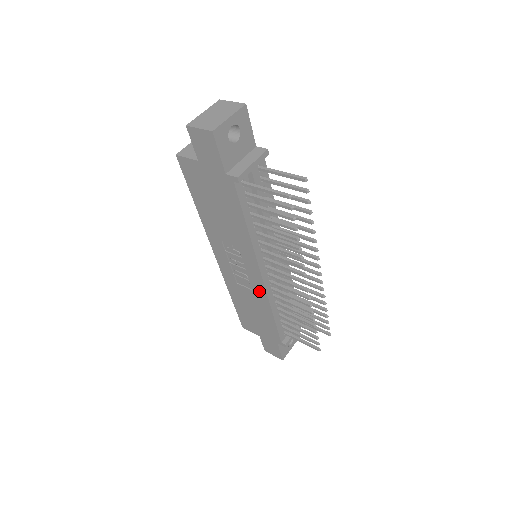
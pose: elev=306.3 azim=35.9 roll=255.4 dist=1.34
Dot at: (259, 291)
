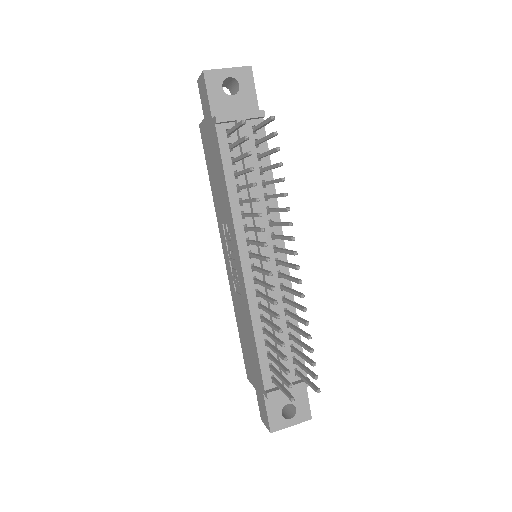
Dot at: (243, 292)
